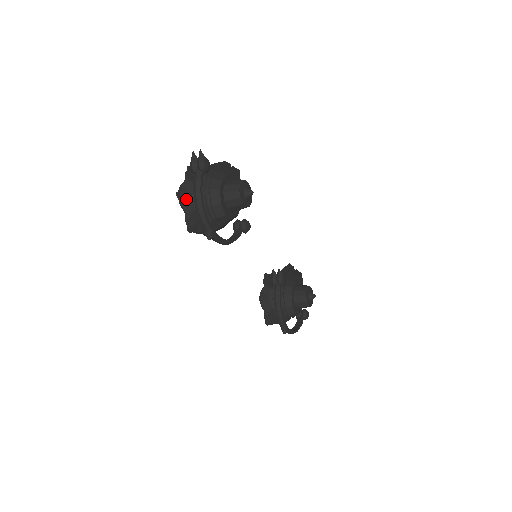
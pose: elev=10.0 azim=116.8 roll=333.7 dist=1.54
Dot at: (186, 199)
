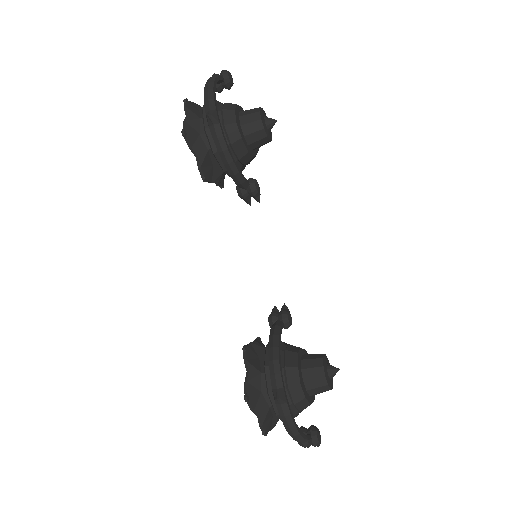
Dot at: (193, 109)
